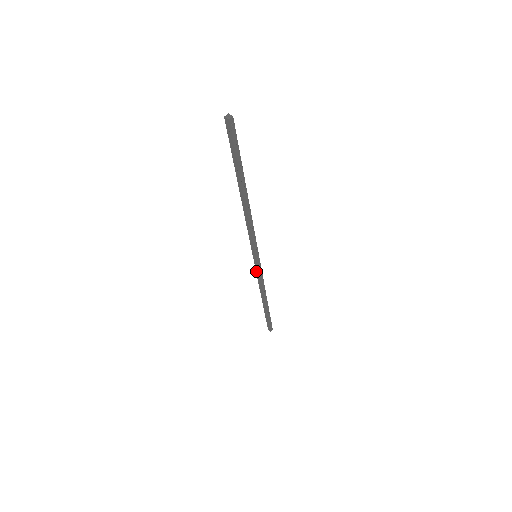
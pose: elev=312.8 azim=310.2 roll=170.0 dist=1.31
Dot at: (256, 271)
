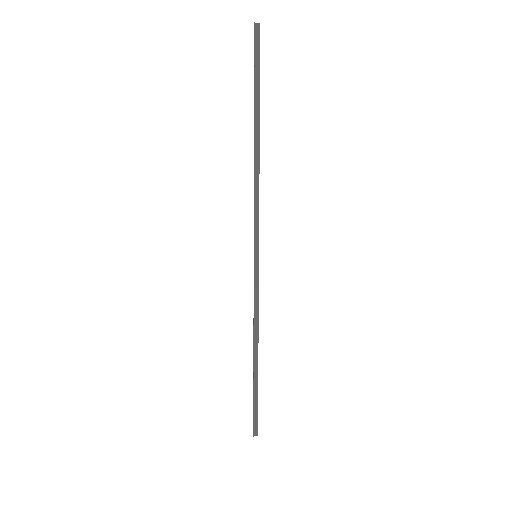
Dot at: occluded
